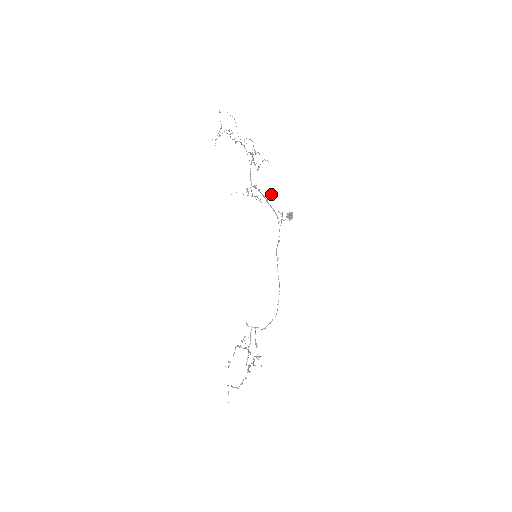
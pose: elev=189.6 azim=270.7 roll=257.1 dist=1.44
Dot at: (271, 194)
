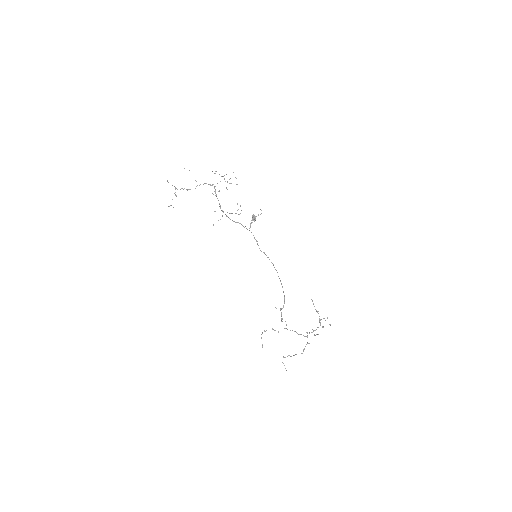
Dot at: (240, 206)
